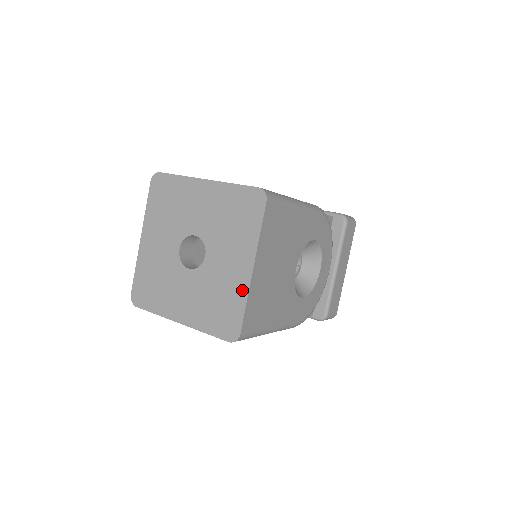
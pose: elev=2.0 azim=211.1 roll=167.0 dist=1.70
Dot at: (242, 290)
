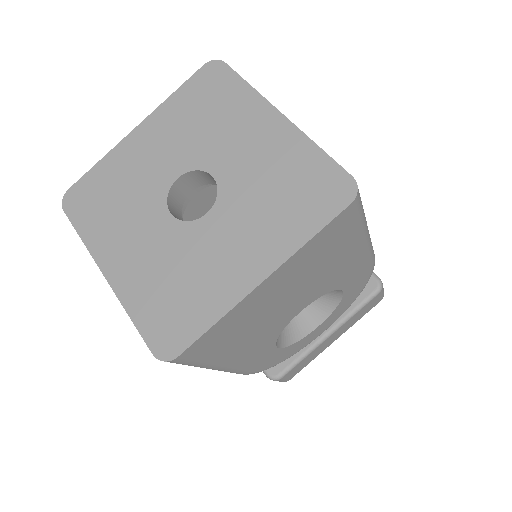
Dot at: (225, 298)
